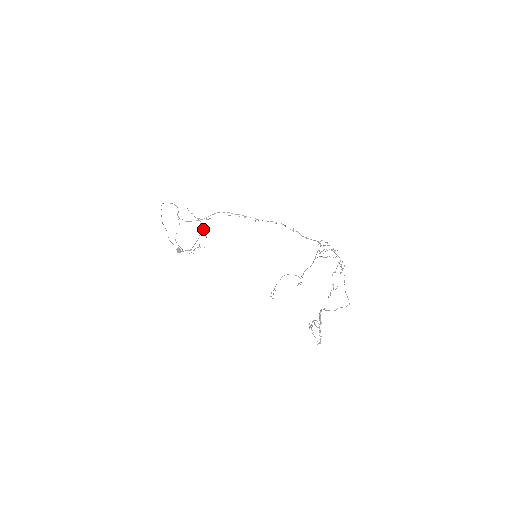
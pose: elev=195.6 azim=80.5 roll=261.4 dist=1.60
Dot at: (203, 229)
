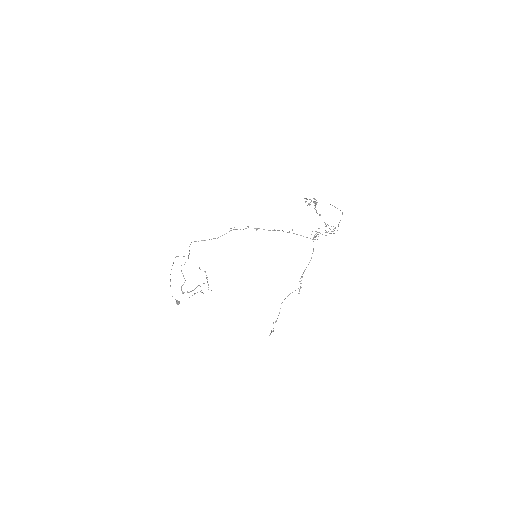
Dot at: occluded
